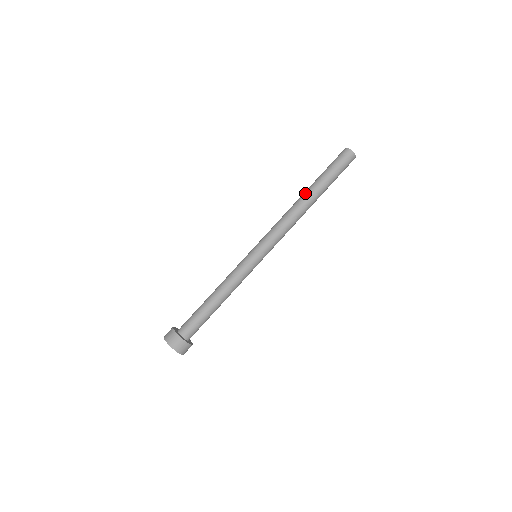
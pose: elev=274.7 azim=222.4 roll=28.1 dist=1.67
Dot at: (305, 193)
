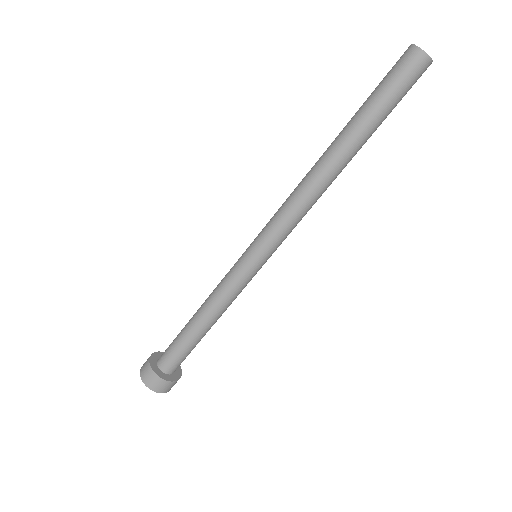
Dot at: (341, 155)
